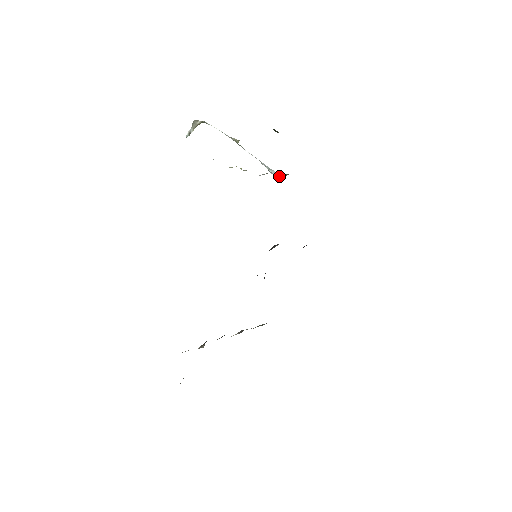
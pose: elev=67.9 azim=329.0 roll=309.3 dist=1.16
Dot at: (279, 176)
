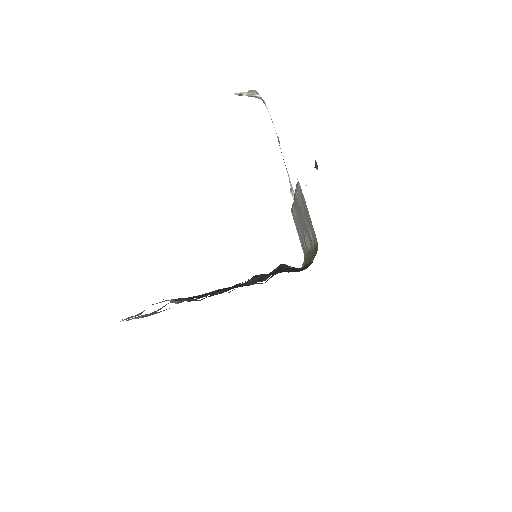
Dot at: occluded
